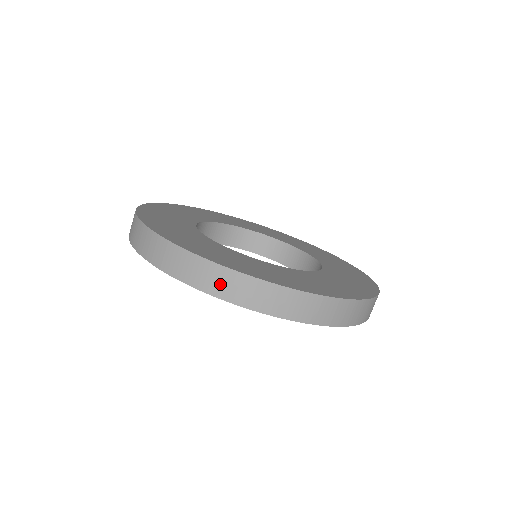
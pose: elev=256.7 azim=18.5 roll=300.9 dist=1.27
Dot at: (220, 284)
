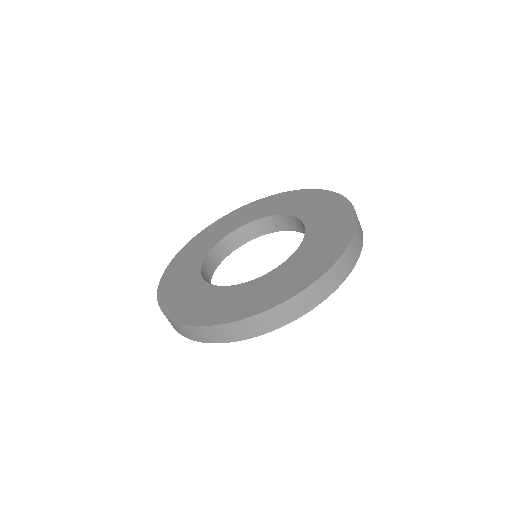
Dot at: (332, 282)
